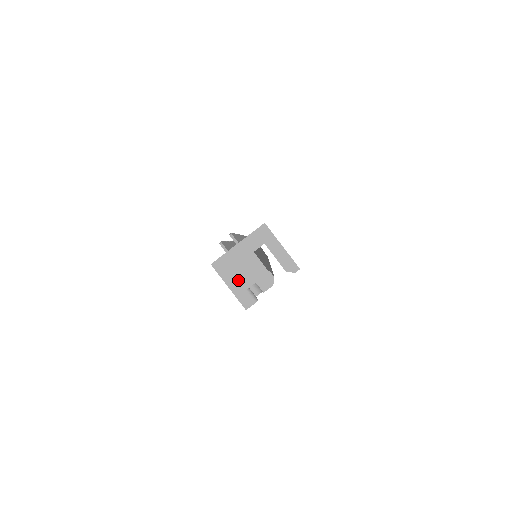
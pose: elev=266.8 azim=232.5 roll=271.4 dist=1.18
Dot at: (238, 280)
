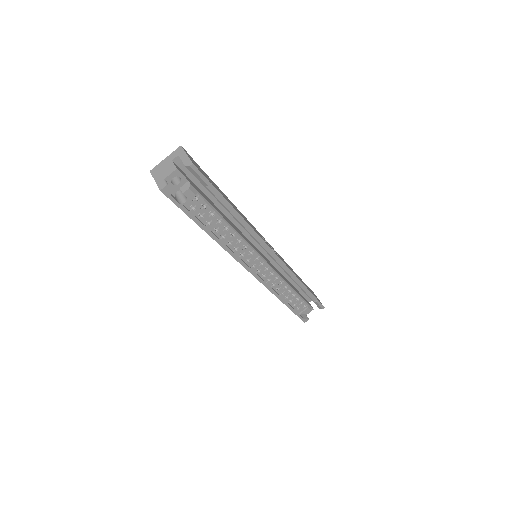
Dot at: (160, 176)
